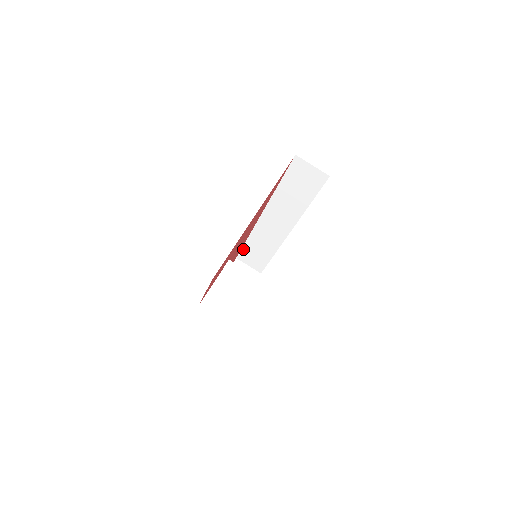
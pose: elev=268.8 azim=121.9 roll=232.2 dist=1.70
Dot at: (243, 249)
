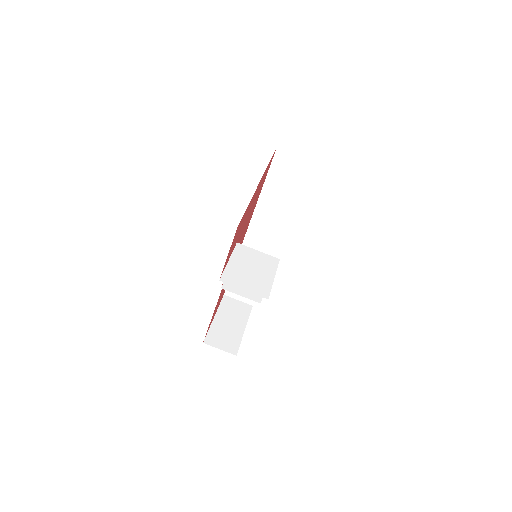
Dot at: occluded
